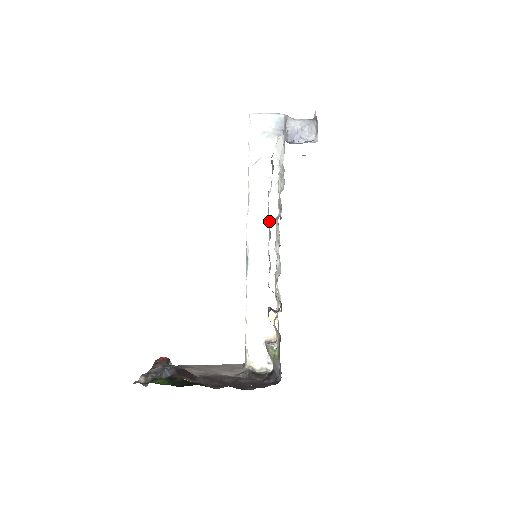
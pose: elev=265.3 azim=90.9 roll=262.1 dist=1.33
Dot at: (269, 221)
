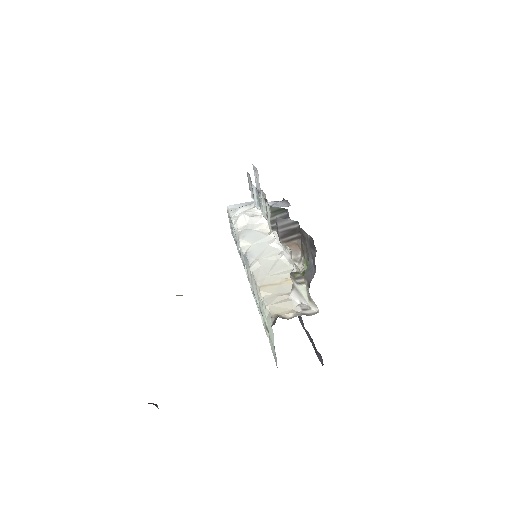
Dot at: (255, 188)
